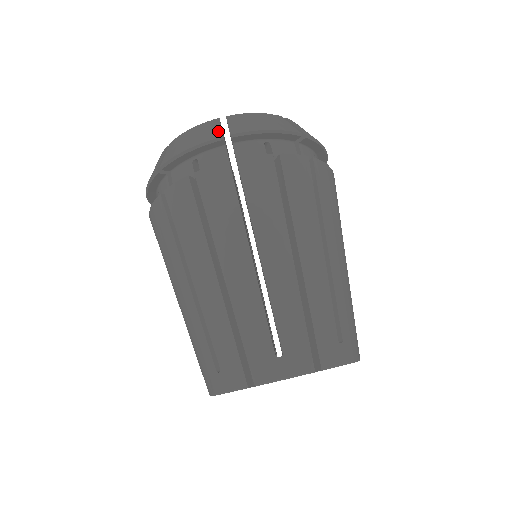
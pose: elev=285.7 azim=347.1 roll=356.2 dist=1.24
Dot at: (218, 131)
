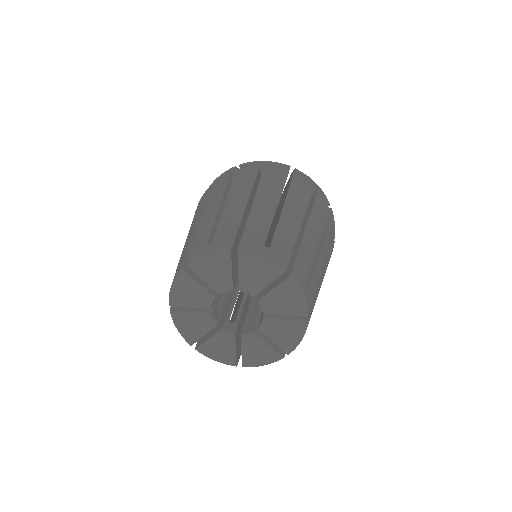
Dot at: occluded
